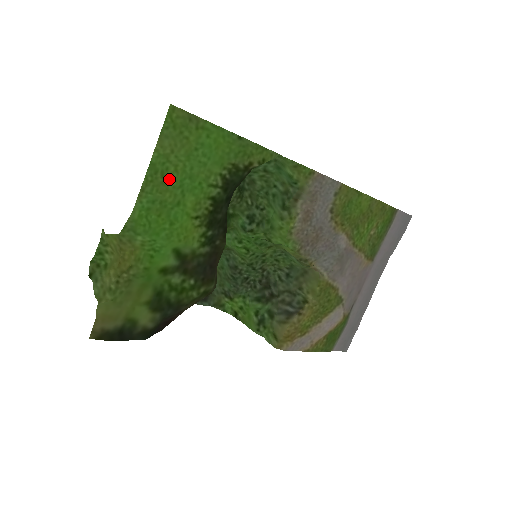
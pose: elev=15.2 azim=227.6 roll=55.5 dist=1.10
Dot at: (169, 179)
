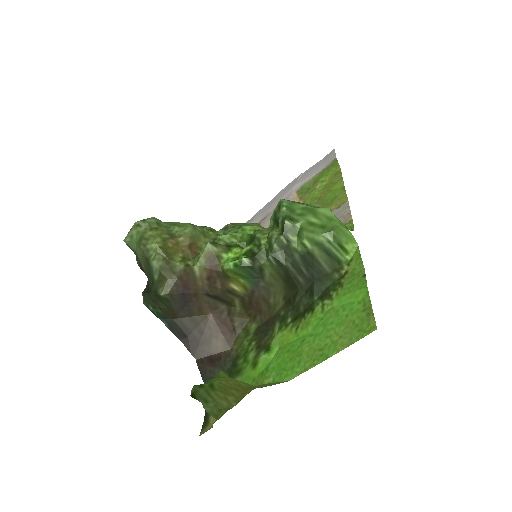
Dot at: (319, 344)
